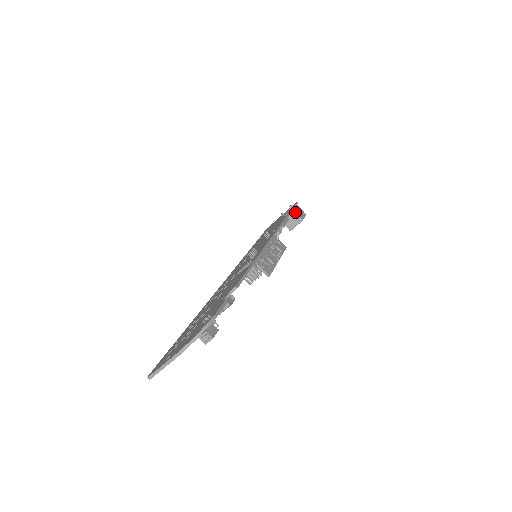
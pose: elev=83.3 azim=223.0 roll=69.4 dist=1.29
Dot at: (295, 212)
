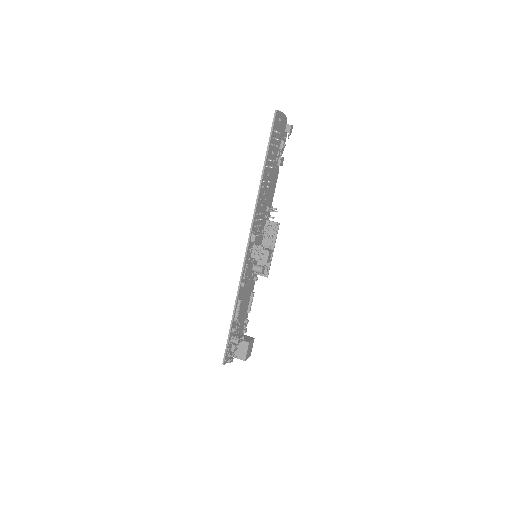
Dot at: (245, 335)
